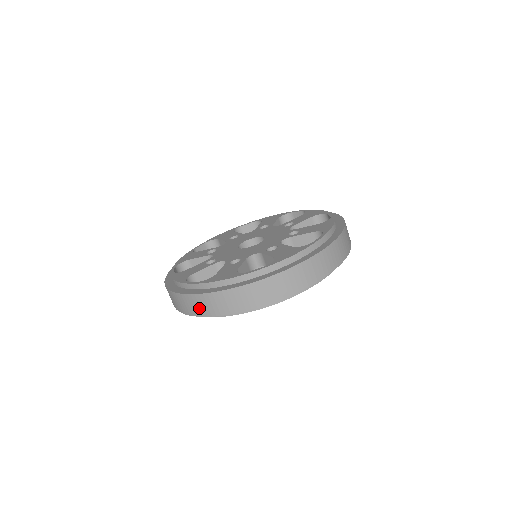
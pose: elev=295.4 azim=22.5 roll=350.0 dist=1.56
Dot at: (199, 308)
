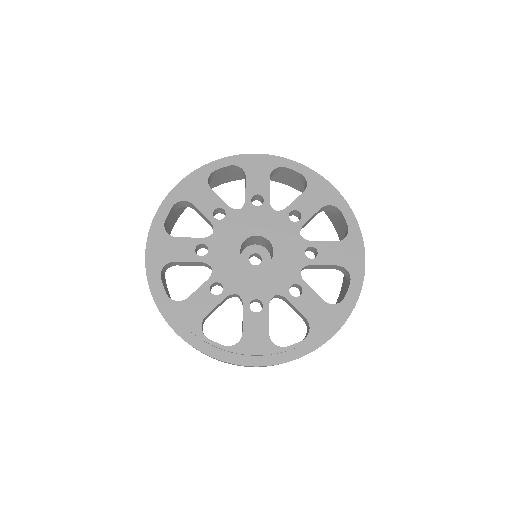
Dot at: occluded
